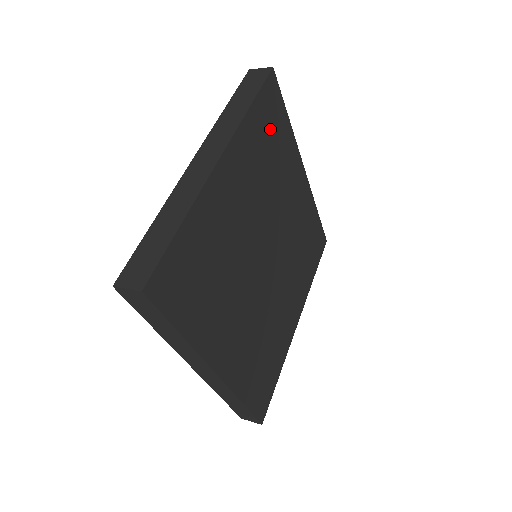
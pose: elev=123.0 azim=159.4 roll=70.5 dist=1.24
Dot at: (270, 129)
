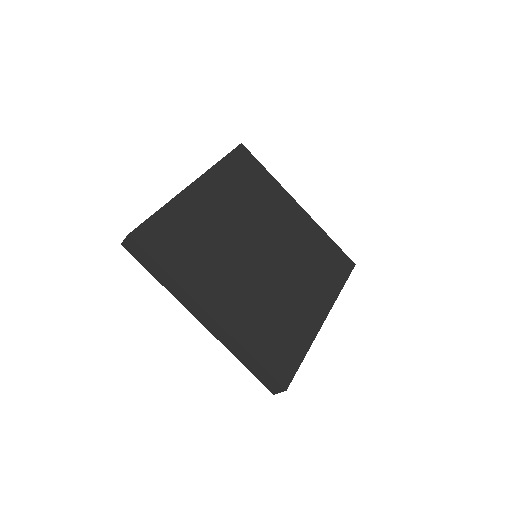
Dot at: (246, 174)
